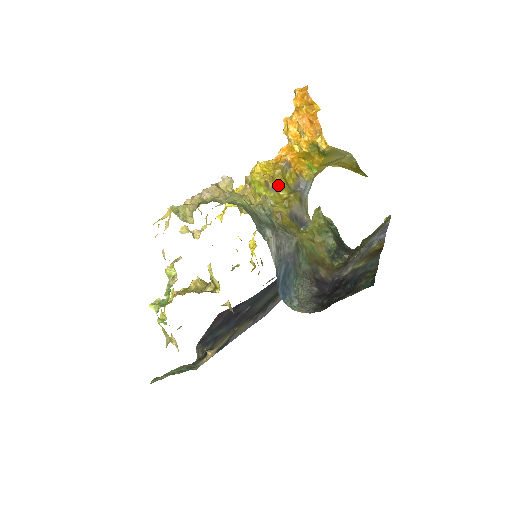
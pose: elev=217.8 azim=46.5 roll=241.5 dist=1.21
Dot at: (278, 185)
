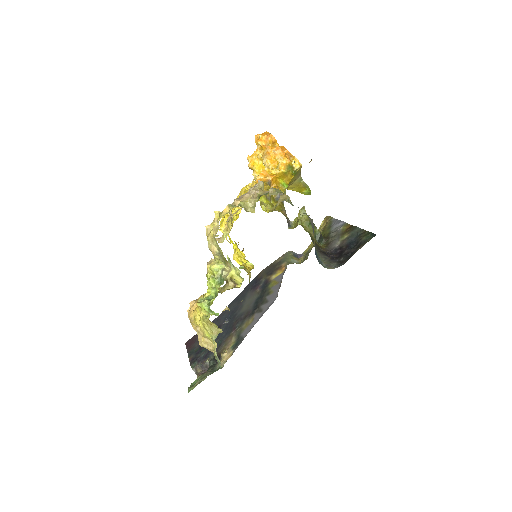
Dot at: (271, 196)
